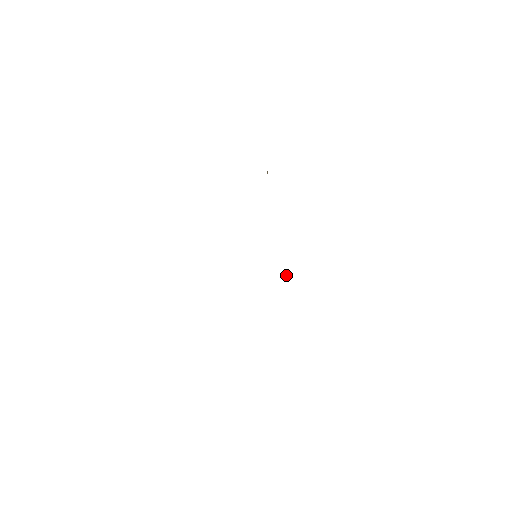
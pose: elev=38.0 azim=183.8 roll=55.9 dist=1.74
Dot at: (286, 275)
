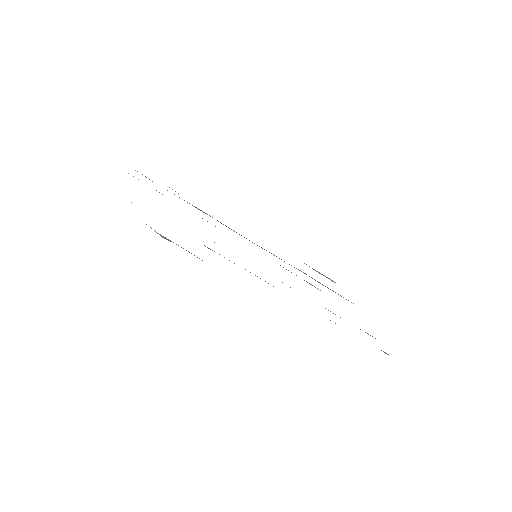
Dot at: occluded
